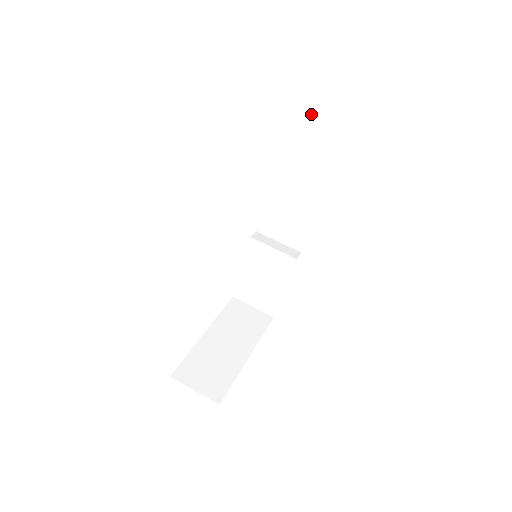
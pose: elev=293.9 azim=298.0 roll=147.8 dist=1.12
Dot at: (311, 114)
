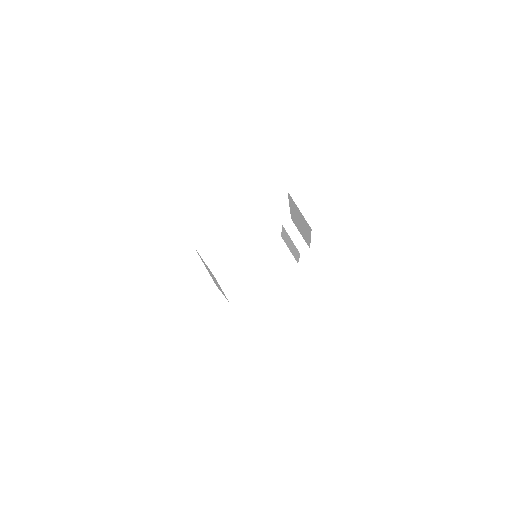
Dot at: (296, 206)
